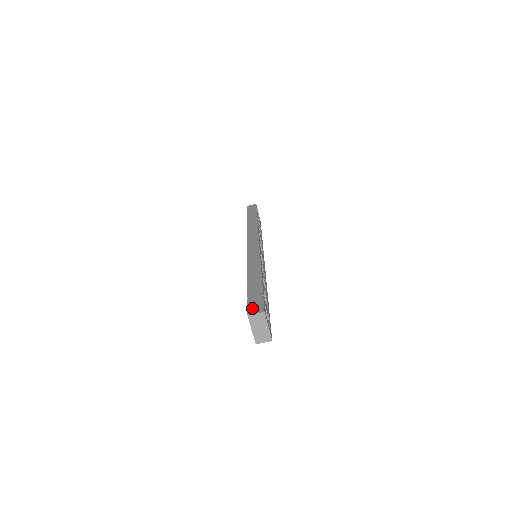
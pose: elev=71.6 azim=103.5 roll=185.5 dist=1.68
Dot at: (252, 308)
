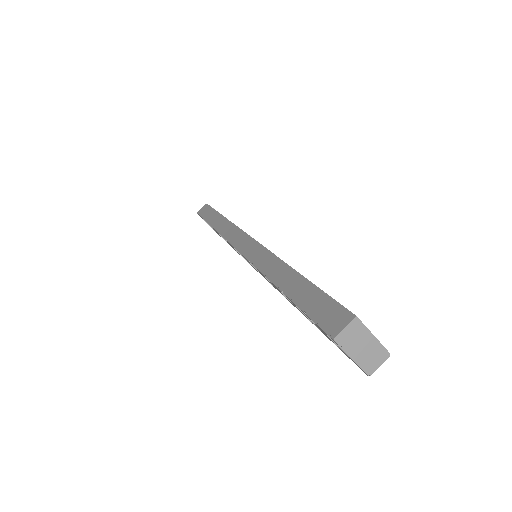
Dot at: (329, 323)
